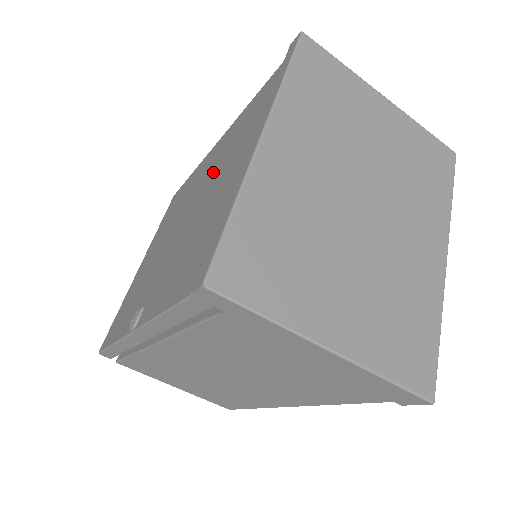
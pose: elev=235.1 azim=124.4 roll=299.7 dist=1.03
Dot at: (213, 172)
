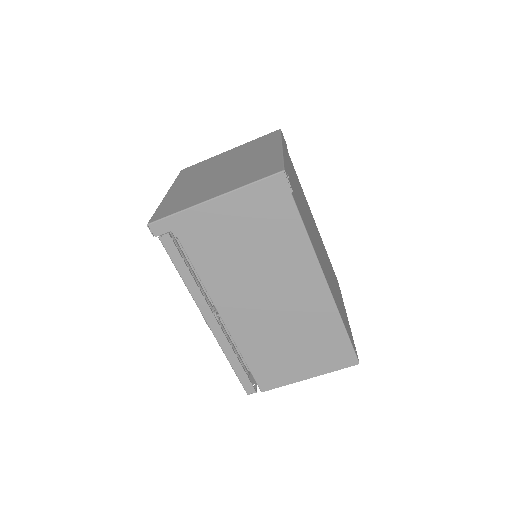
Dot at: occluded
